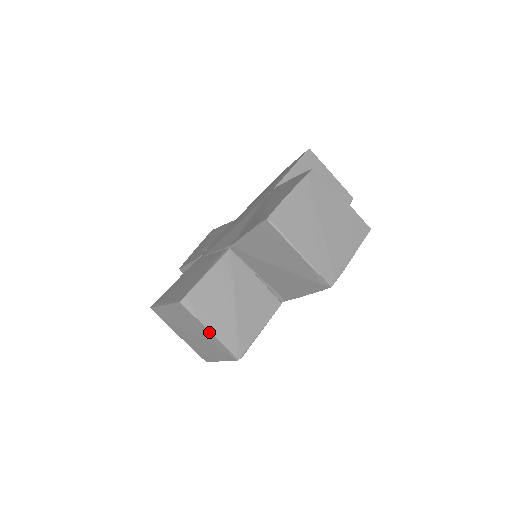
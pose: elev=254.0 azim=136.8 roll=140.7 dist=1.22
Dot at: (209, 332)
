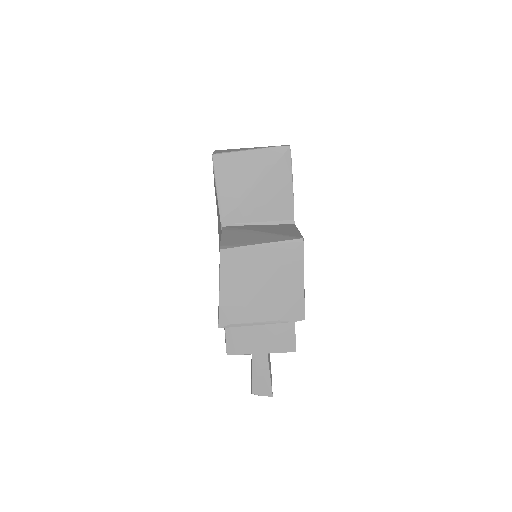
Dot at: (262, 246)
